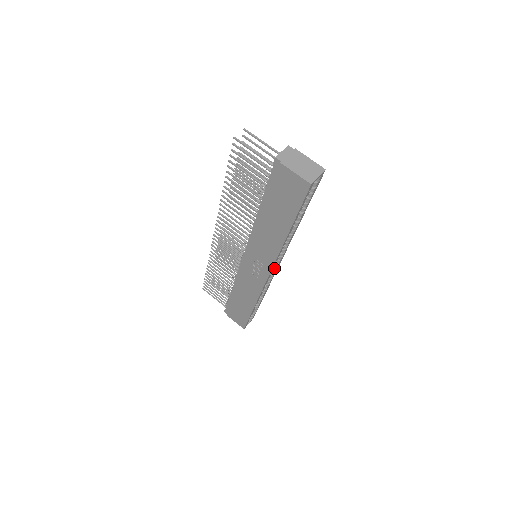
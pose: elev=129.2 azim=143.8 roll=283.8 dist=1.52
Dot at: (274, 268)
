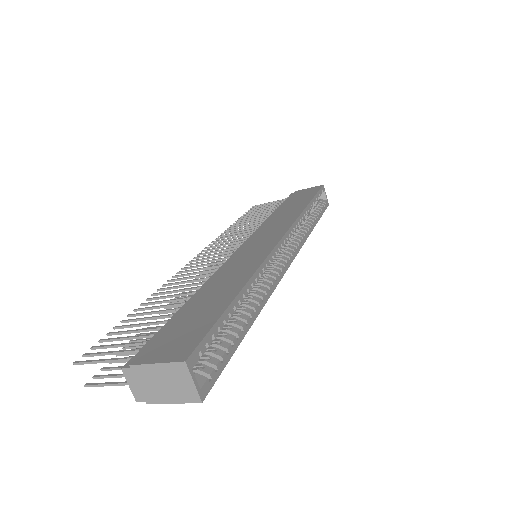
Dot at: (284, 244)
